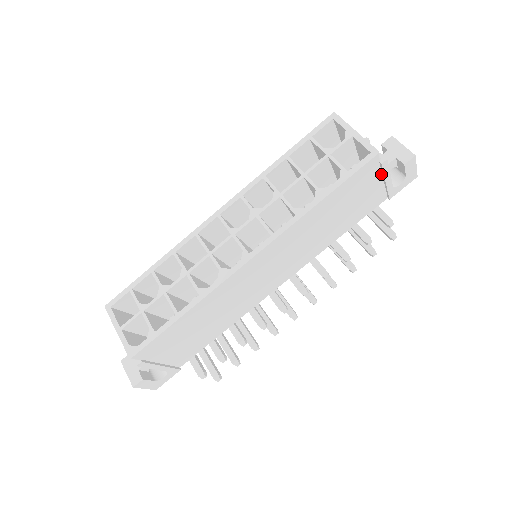
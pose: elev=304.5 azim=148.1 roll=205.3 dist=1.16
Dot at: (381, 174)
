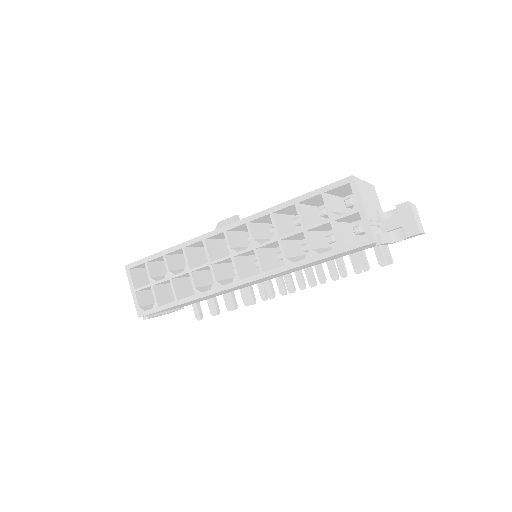
Dot at: occluded
